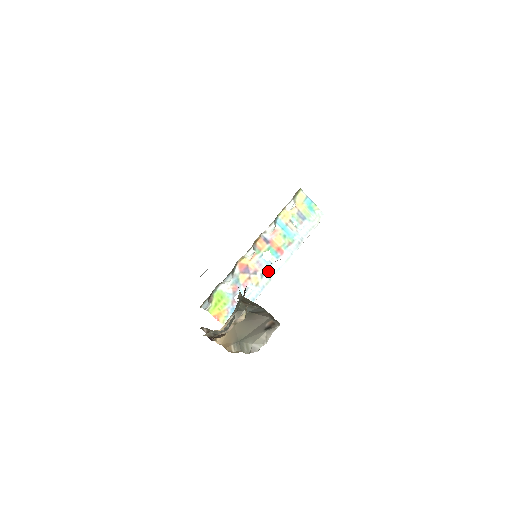
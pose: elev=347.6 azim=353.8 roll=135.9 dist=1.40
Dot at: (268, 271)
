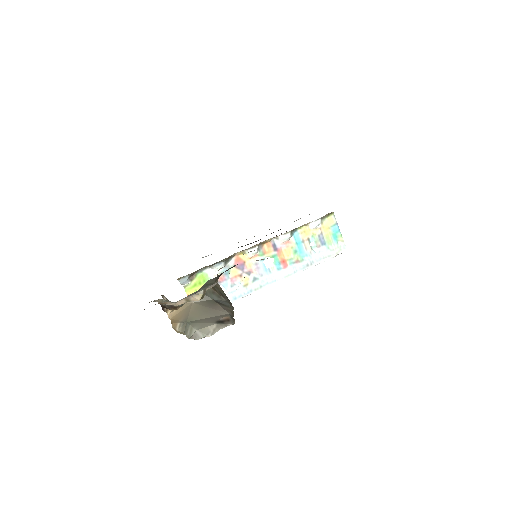
Dot at: (263, 278)
